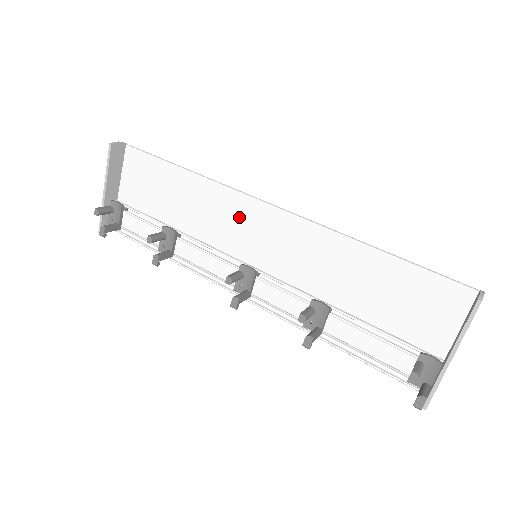
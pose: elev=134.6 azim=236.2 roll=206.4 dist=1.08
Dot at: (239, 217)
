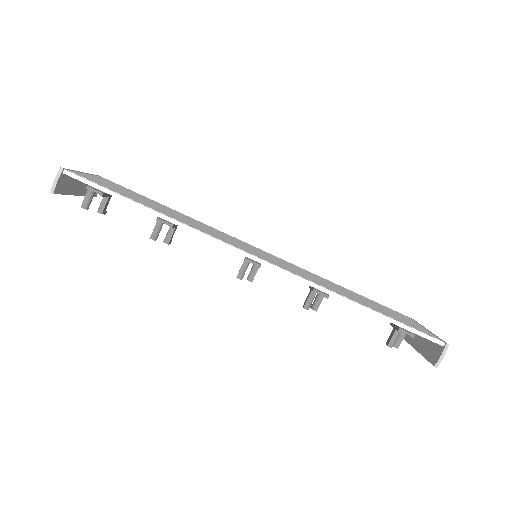
Dot at: occluded
